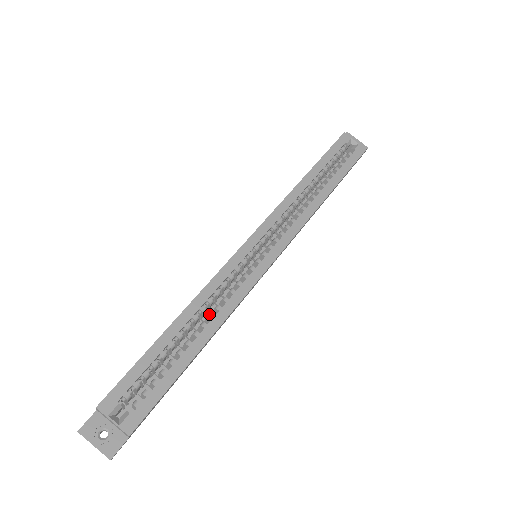
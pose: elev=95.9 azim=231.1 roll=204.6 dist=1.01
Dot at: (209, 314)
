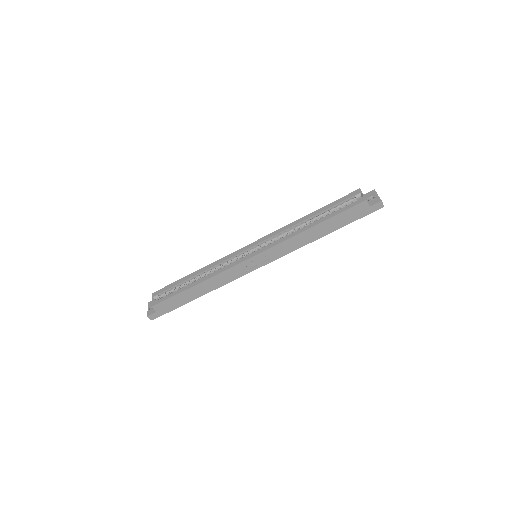
Dot at: (209, 274)
